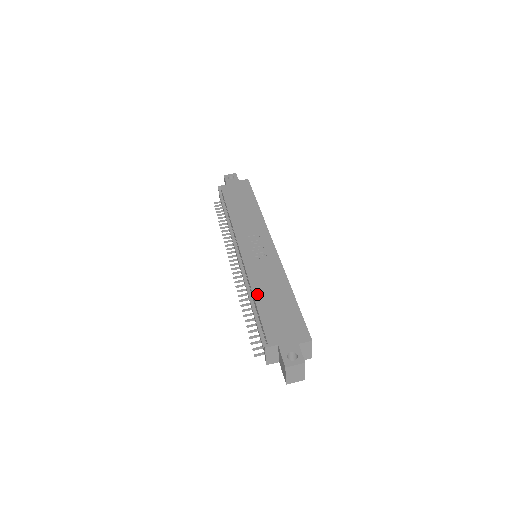
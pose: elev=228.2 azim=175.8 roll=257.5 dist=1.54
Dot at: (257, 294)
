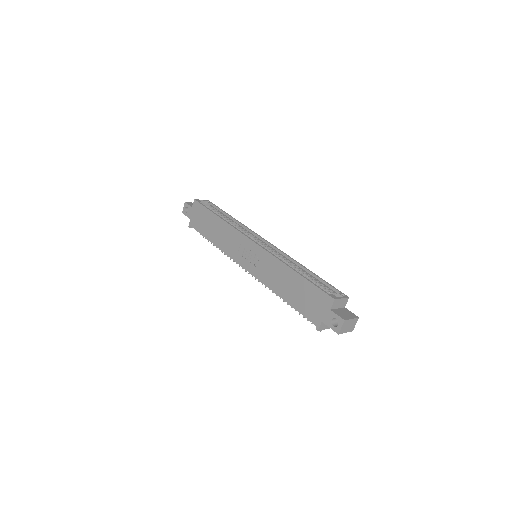
Dot at: (281, 294)
